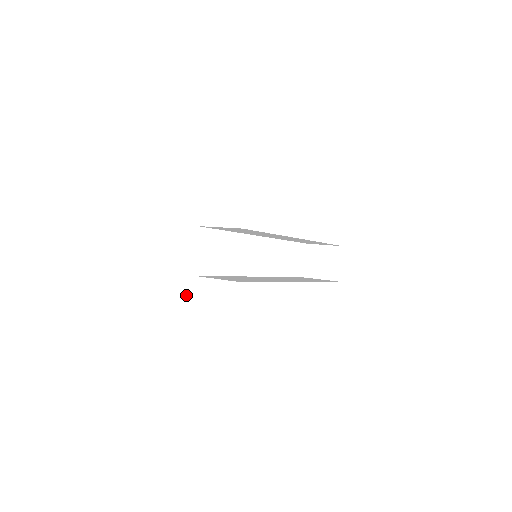
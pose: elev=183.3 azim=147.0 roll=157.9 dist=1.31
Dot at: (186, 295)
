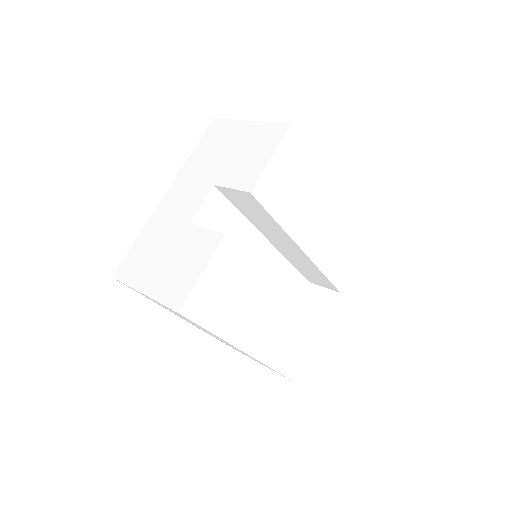
Dot at: (177, 238)
